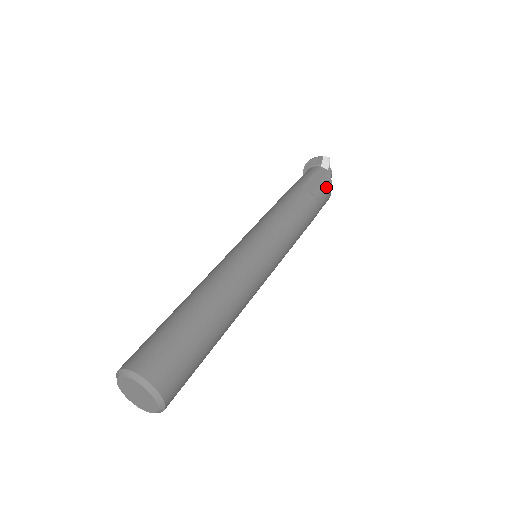
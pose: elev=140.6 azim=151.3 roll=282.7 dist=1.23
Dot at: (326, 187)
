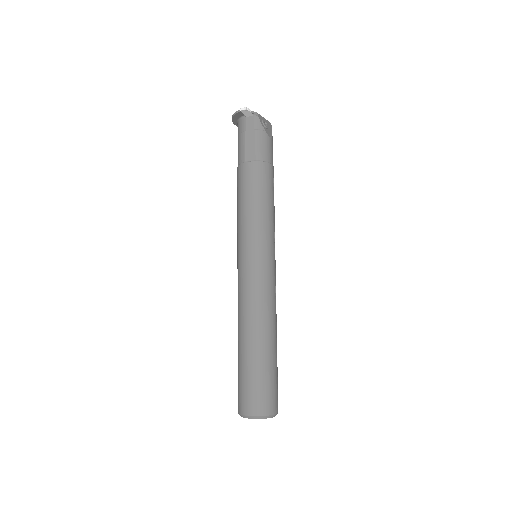
Dot at: (263, 138)
